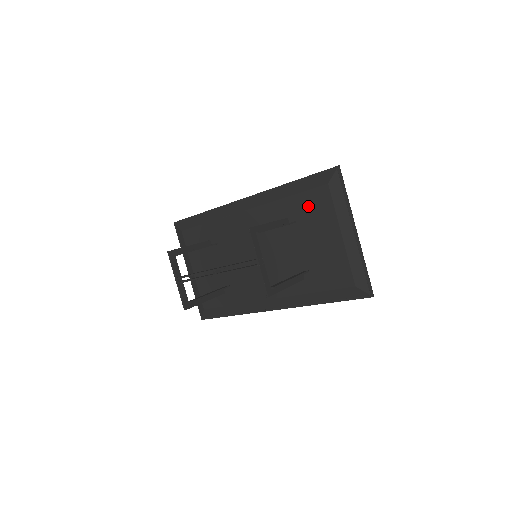
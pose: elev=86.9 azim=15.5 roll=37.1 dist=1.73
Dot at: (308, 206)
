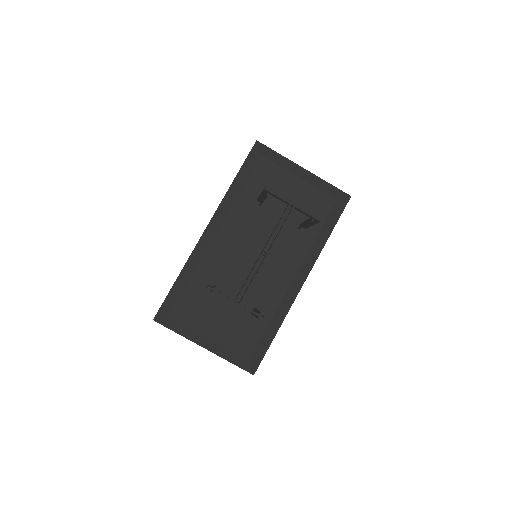
Dot at: (261, 182)
